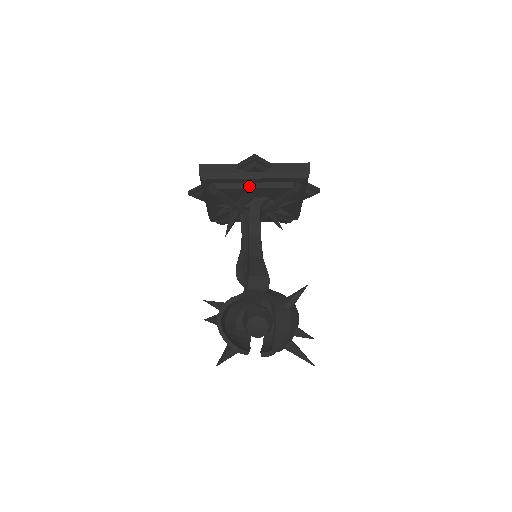
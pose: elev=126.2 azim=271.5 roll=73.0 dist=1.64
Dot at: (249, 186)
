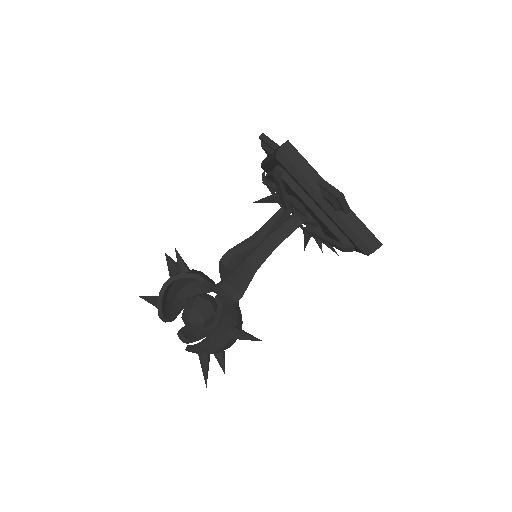
Dot at: (311, 205)
